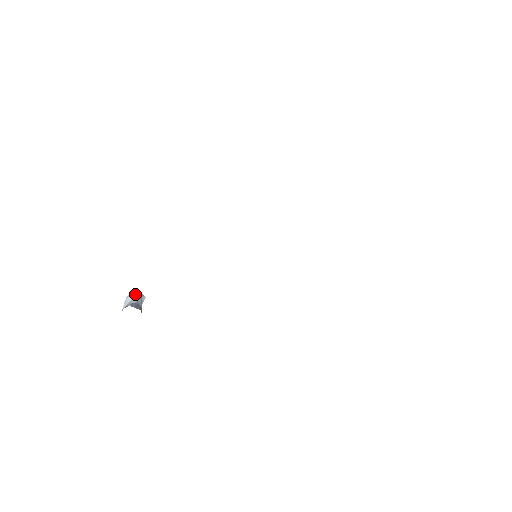
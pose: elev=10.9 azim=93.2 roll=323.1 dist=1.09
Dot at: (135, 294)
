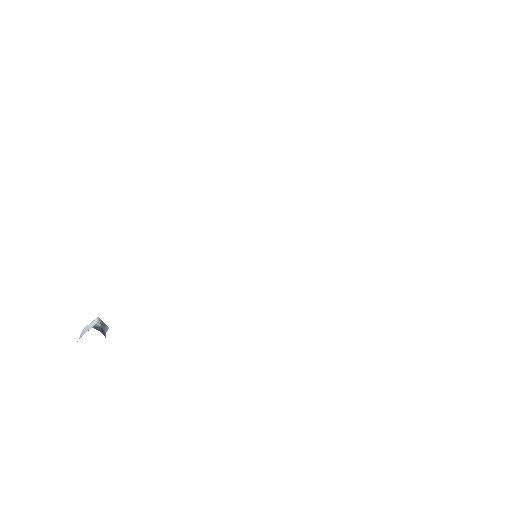
Dot at: (98, 320)
